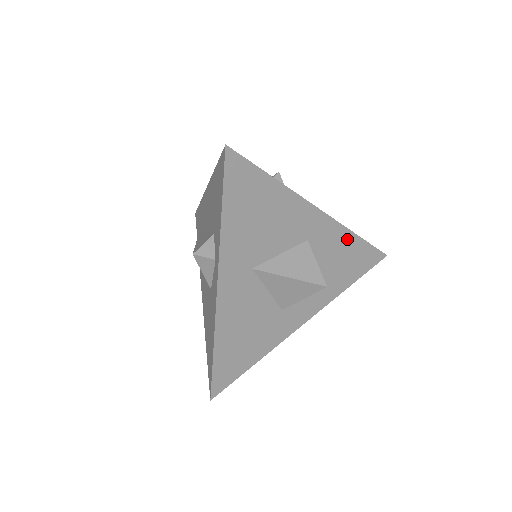
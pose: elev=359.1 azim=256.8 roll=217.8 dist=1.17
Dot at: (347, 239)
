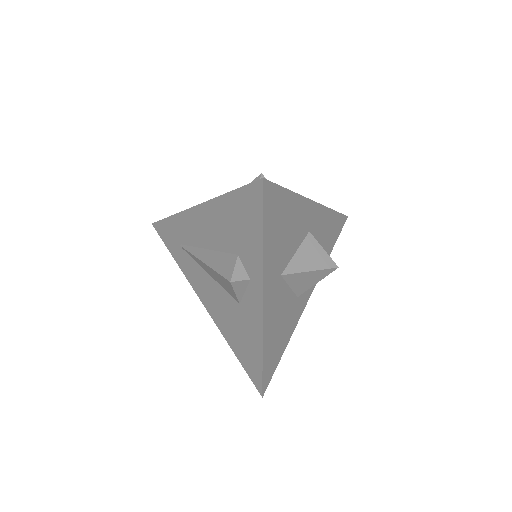
Dot at: (329, 217)
